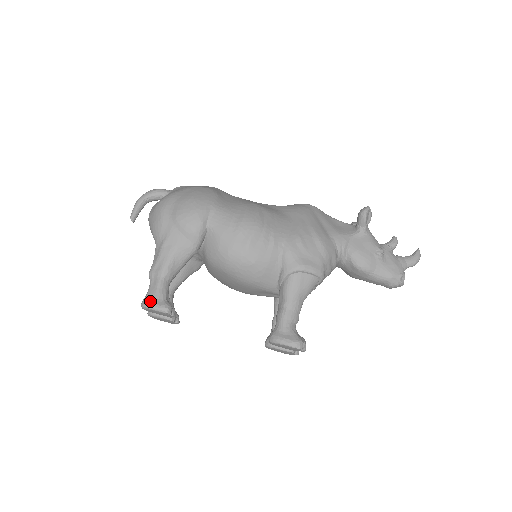
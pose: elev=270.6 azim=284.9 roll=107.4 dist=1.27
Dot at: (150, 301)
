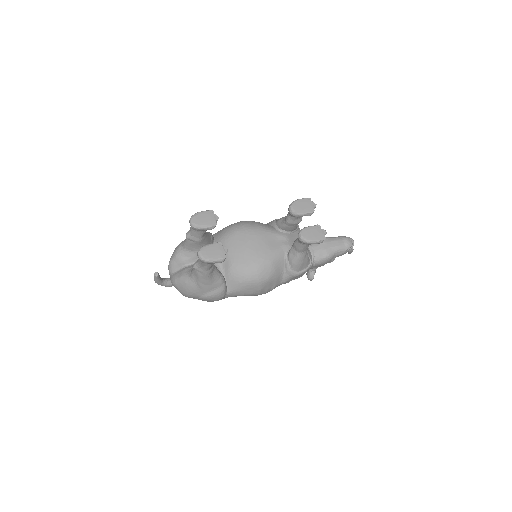
Dot at: occluded
